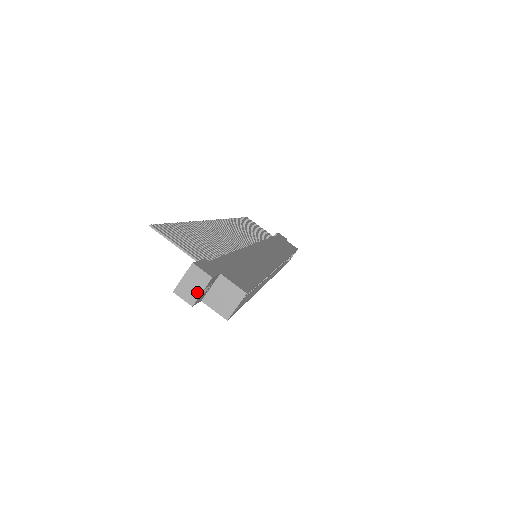
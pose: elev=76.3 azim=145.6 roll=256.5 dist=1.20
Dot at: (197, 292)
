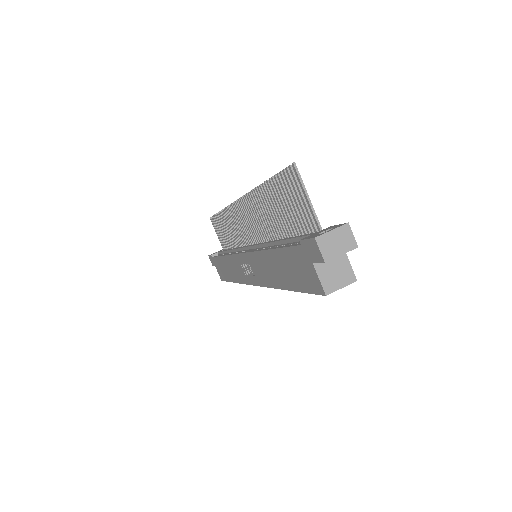
Dot at: (337, 252)
